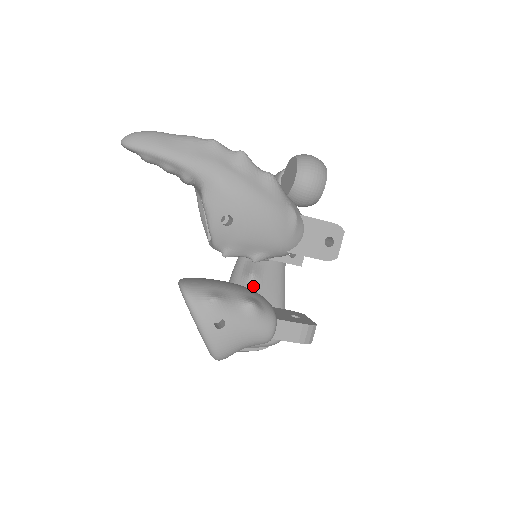
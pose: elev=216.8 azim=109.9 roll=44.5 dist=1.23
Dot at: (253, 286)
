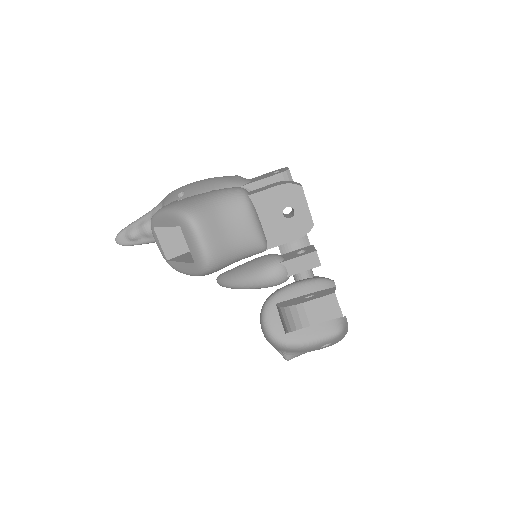
Dot at: occluded
